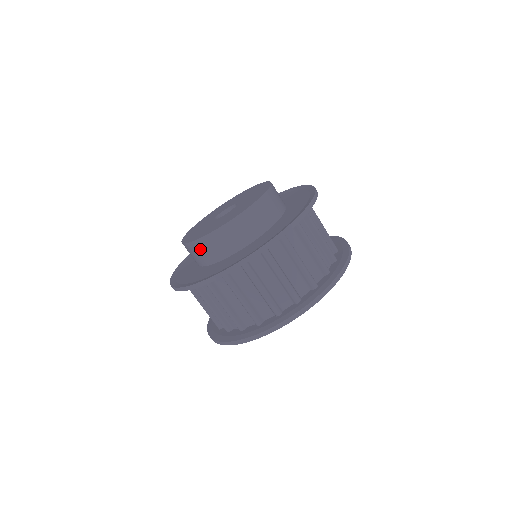
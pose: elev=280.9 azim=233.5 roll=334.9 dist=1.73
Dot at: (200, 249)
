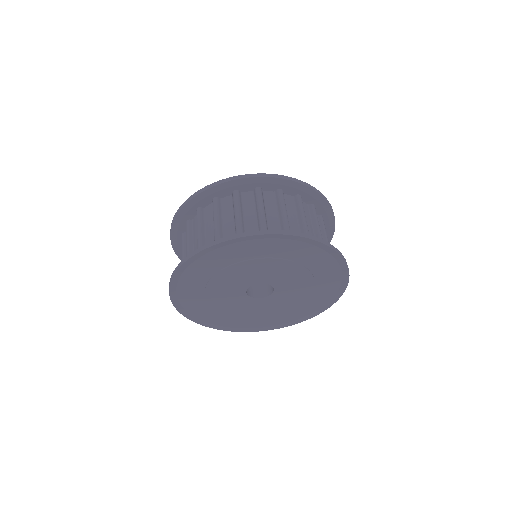
Dot at: occluded
